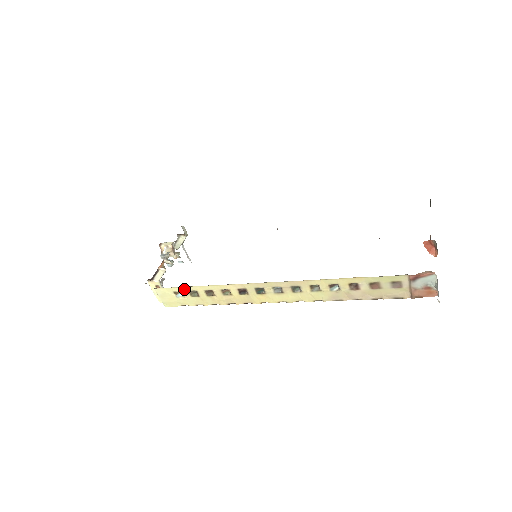
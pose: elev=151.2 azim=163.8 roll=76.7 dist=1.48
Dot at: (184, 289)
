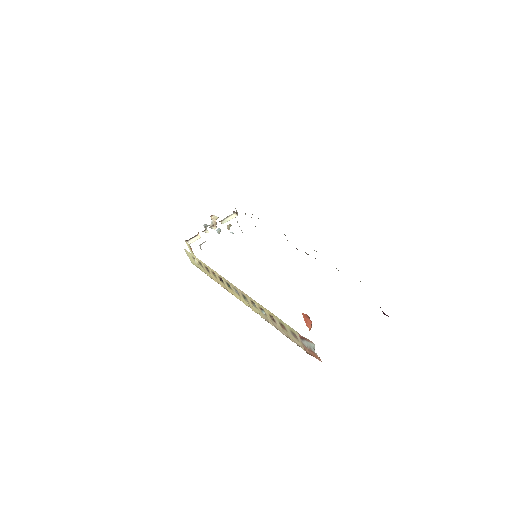
Dot at: (196, 258)
